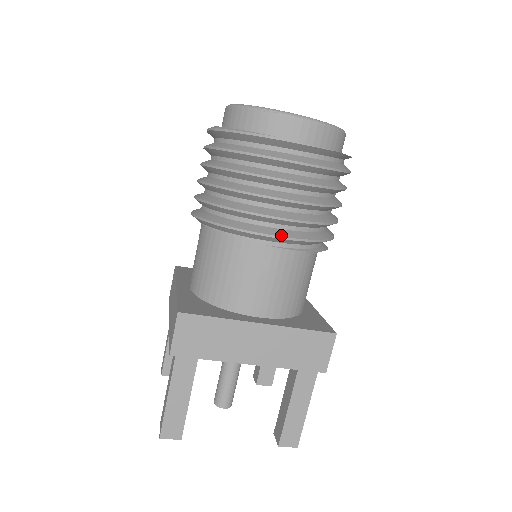
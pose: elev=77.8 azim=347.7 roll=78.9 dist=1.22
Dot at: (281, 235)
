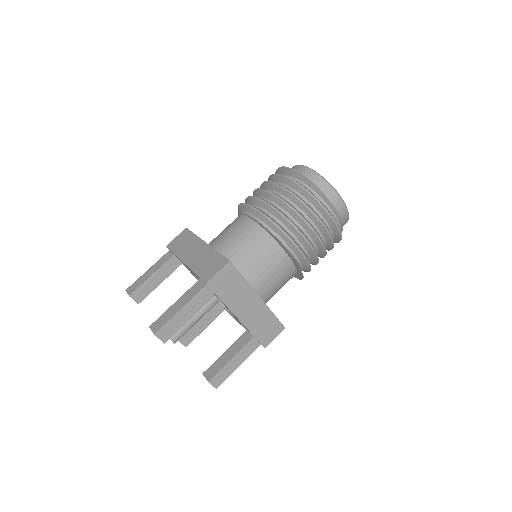
Dot at: (250, 205)
